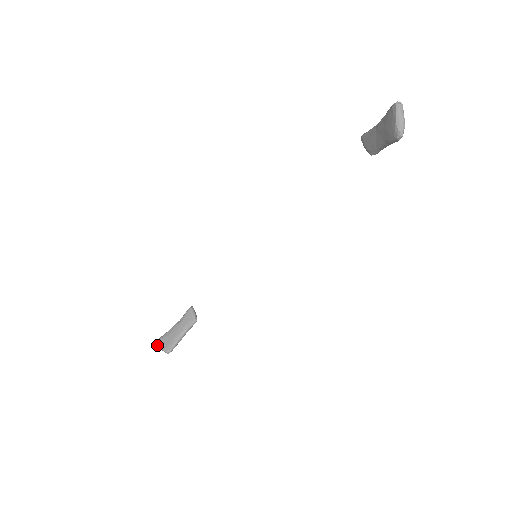
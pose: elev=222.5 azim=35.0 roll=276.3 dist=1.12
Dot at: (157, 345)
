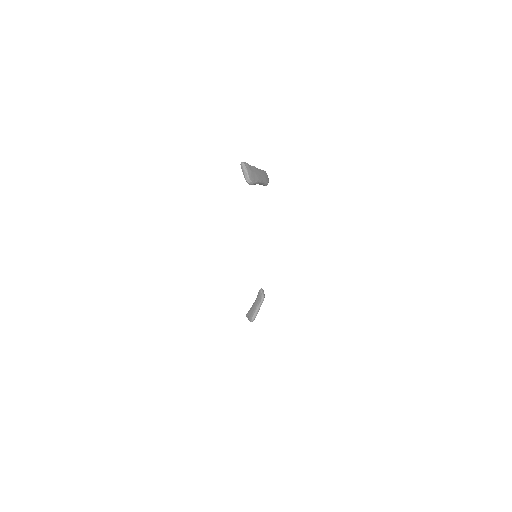
Dot at: (247, 317)
